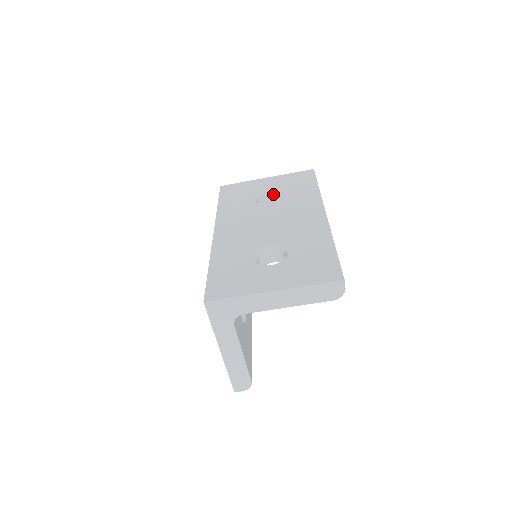
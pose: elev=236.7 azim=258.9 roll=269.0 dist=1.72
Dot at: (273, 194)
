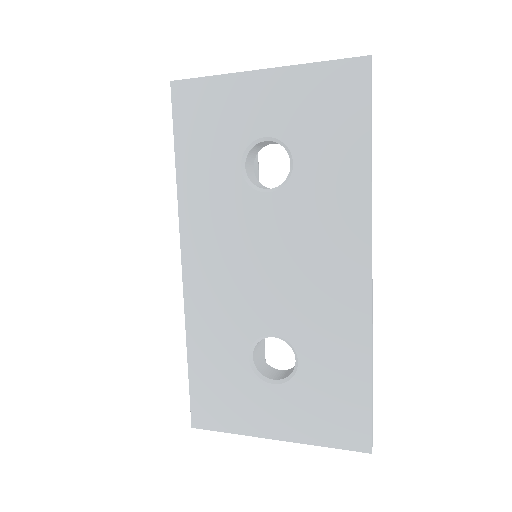
Dot at: (278, 143)
